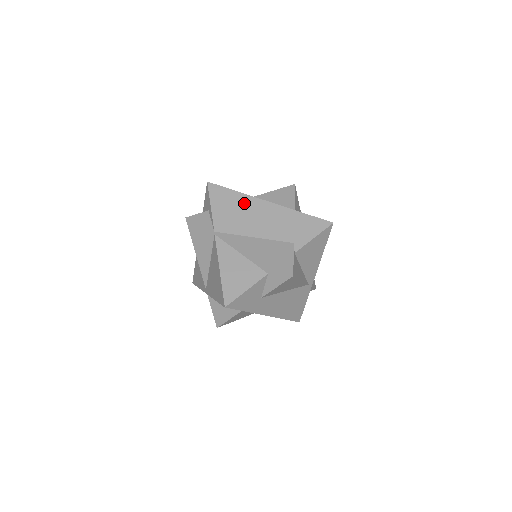
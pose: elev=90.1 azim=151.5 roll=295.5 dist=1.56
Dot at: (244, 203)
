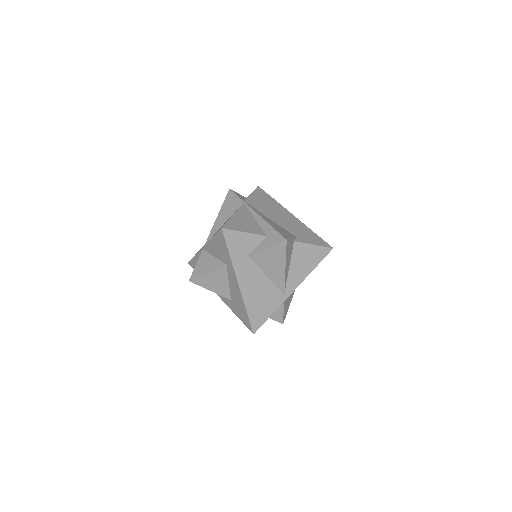
Dot at: (276, 205)
